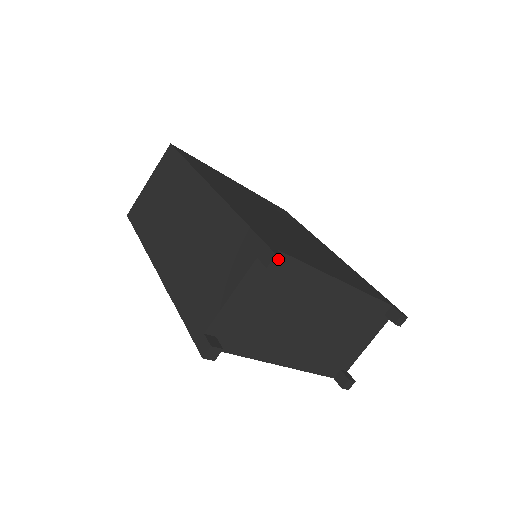
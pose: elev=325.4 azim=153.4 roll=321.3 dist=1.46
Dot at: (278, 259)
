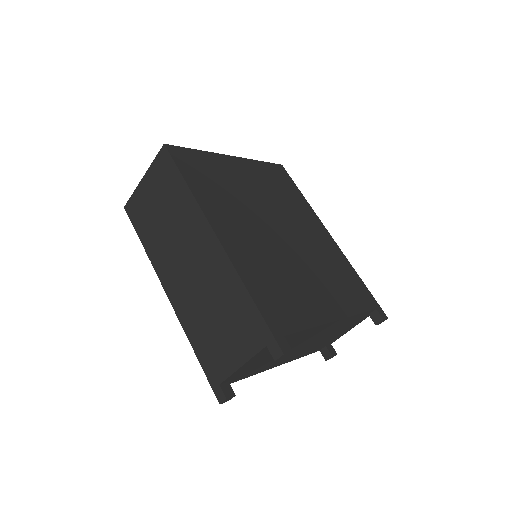
Dot at: (285, 354)
